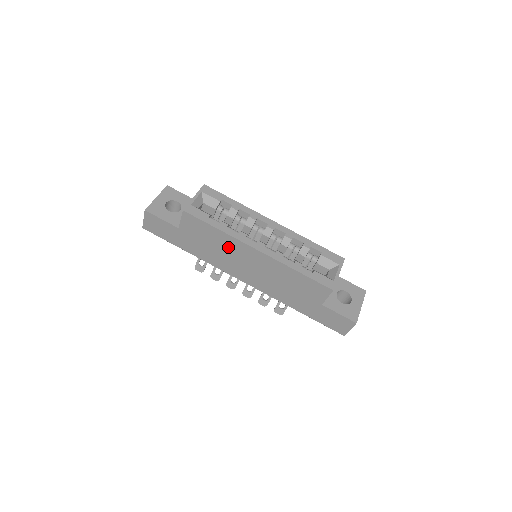
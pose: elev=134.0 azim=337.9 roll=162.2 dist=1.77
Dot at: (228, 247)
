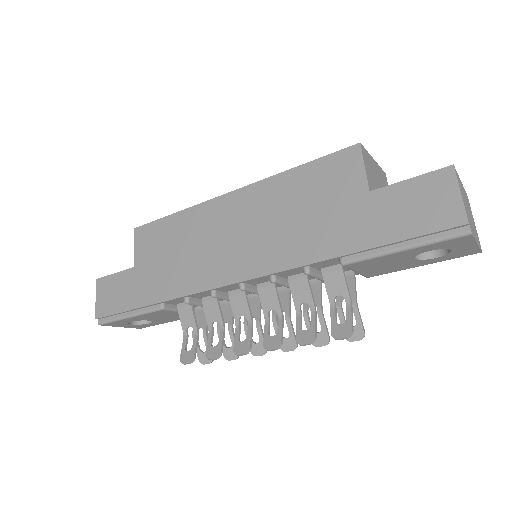
Dot at: (196, 231)
